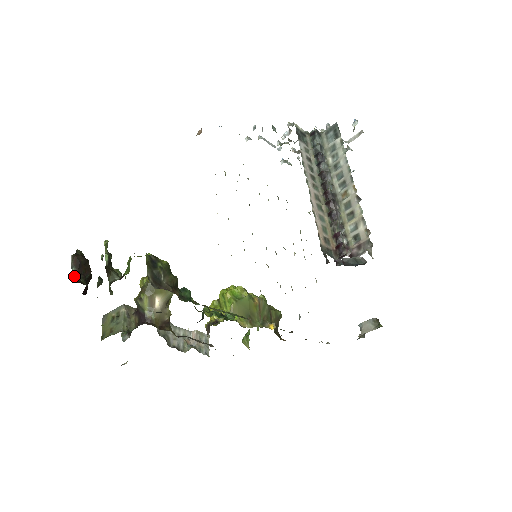
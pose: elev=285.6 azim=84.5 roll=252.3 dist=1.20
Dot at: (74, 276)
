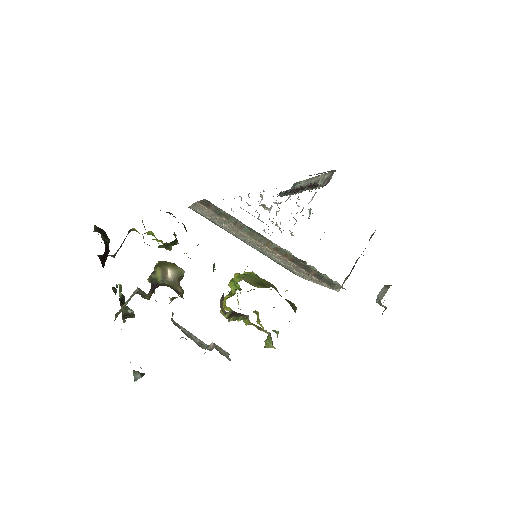
Dot at: occluded
